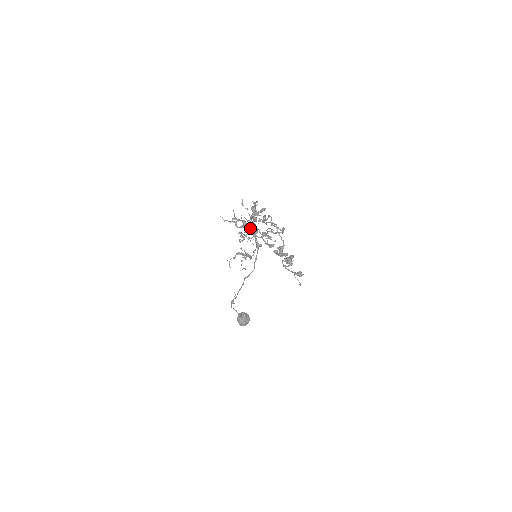
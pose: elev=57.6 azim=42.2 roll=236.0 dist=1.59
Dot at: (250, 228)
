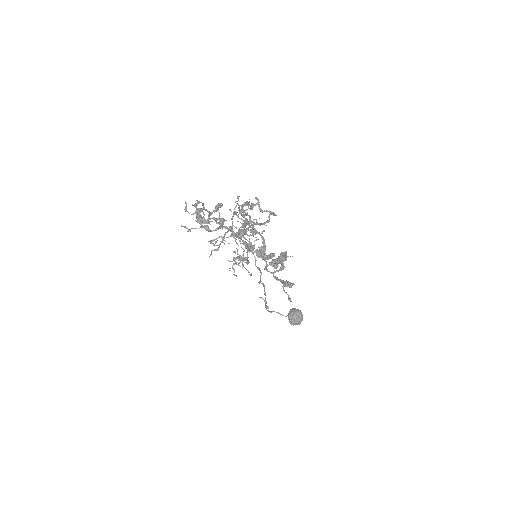
Dot at: occluded
